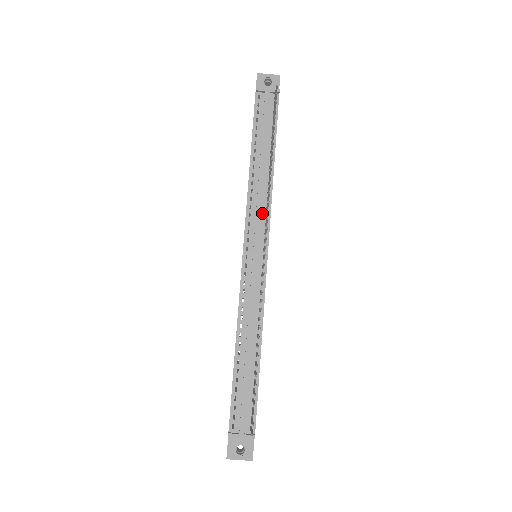
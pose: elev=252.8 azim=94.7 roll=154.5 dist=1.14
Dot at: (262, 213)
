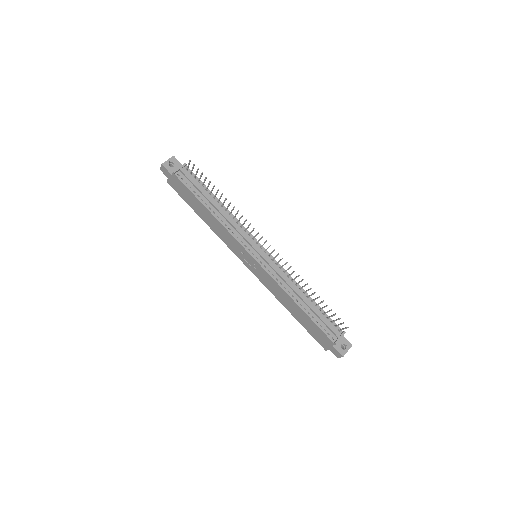
Dot at: (241, 231)
